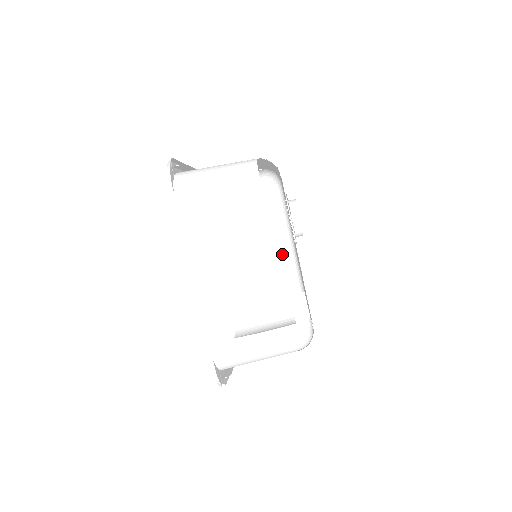
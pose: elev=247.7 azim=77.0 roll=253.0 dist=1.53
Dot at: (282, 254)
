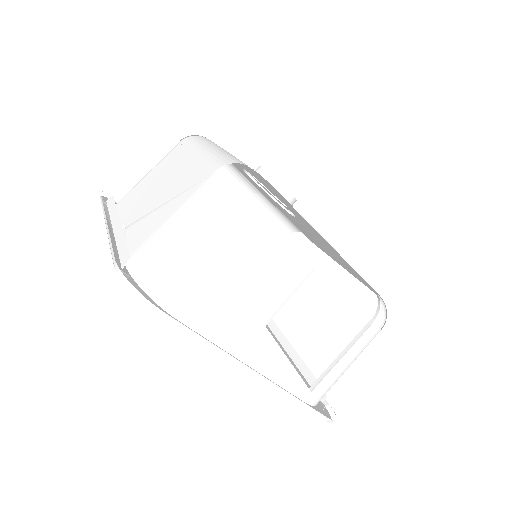
Dot at: occluded
